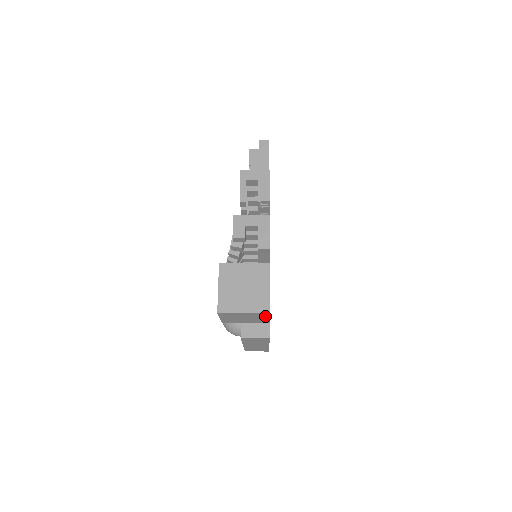
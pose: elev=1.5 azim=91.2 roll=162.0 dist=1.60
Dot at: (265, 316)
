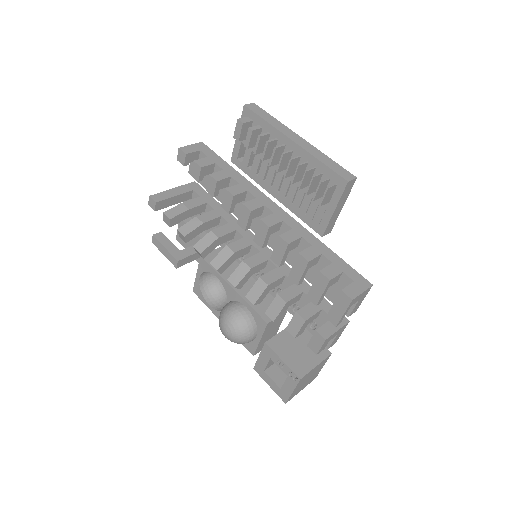
Dot at: occluded
